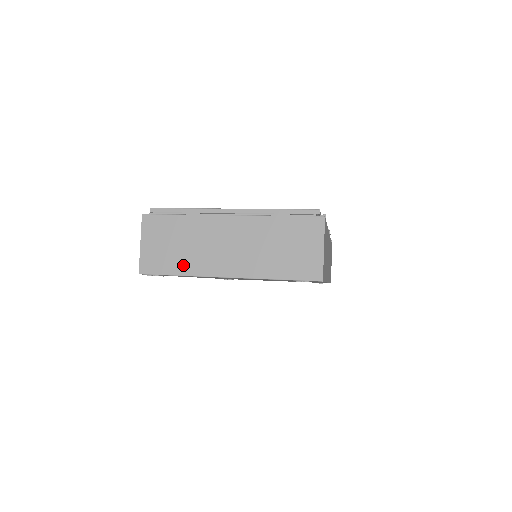
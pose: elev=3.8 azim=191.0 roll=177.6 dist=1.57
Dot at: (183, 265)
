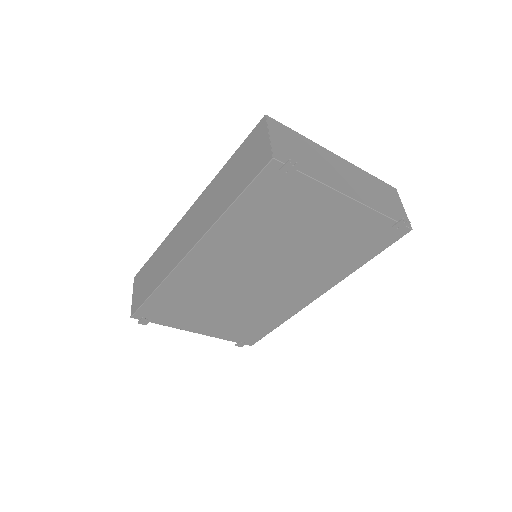
Dot at: (313, 171)
